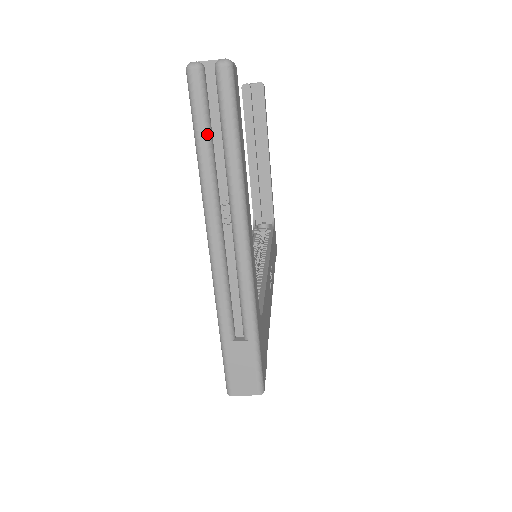
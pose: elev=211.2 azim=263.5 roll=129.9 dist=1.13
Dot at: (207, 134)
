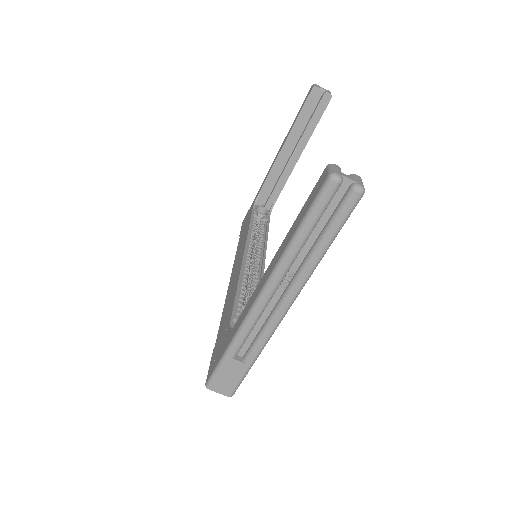
Dot at: (313, 227)
